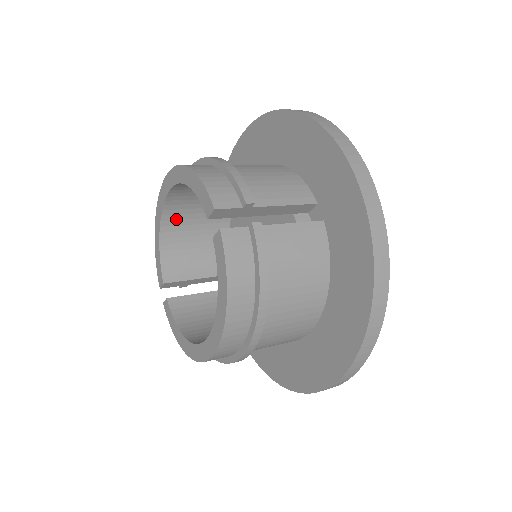
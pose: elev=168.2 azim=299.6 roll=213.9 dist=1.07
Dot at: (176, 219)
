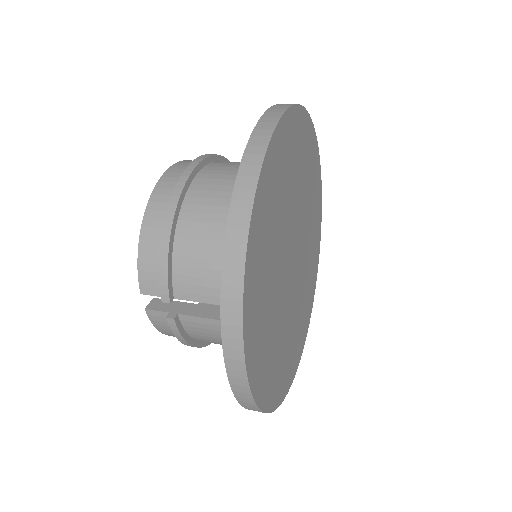
Dot at: occluded
